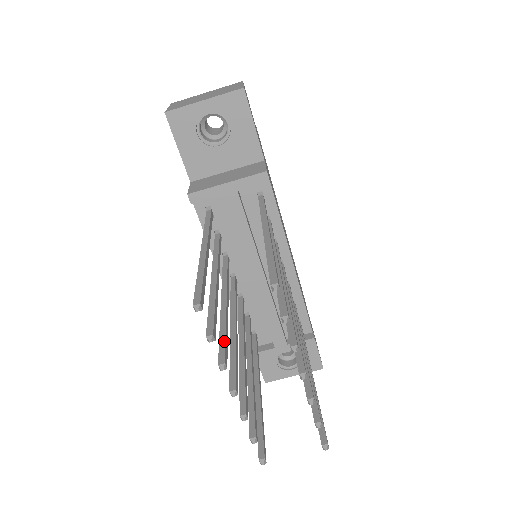
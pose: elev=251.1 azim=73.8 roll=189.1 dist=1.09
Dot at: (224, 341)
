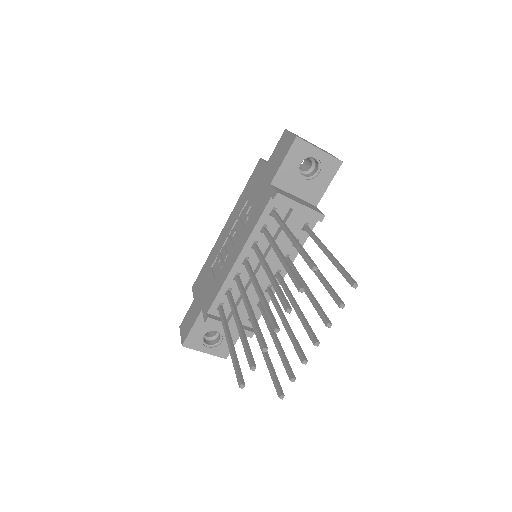
Dot at: (285, 297)
